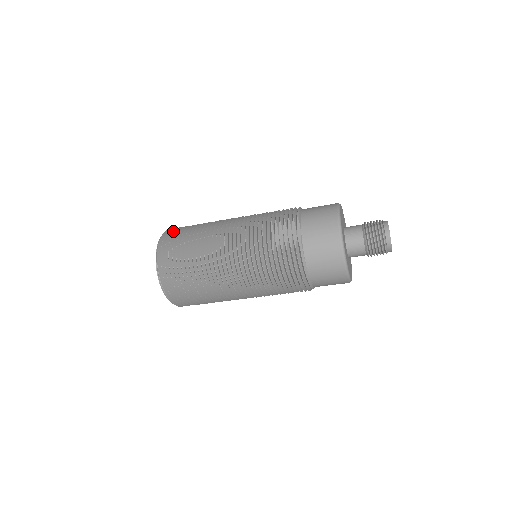
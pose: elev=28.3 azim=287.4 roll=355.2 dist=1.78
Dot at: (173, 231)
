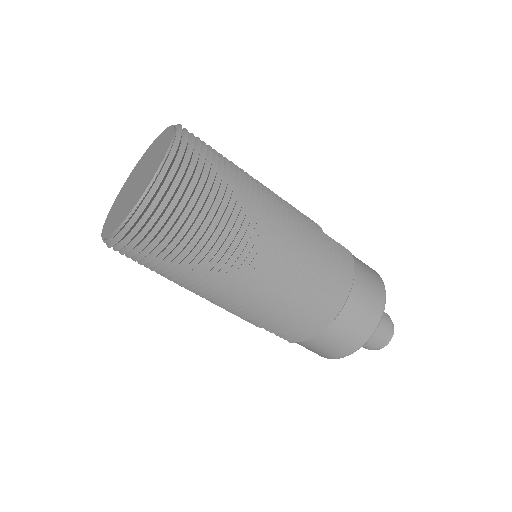
Dot at: occluded
